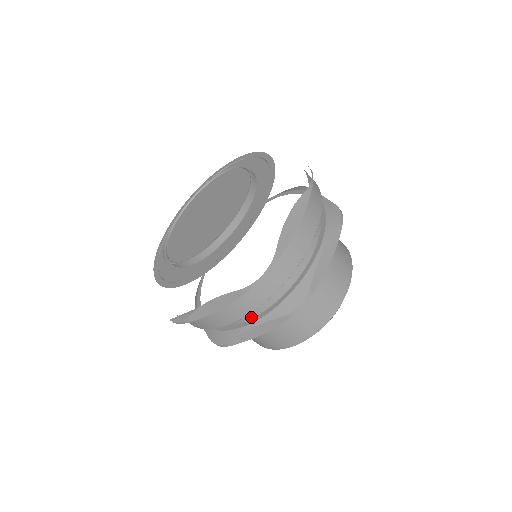
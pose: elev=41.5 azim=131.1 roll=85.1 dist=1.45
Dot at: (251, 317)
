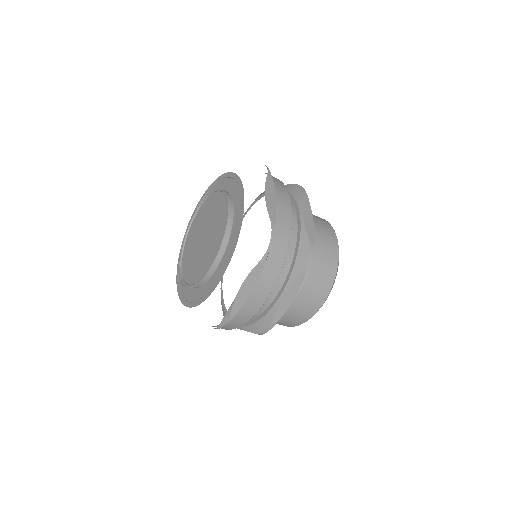
Dot at: (278, 290)
